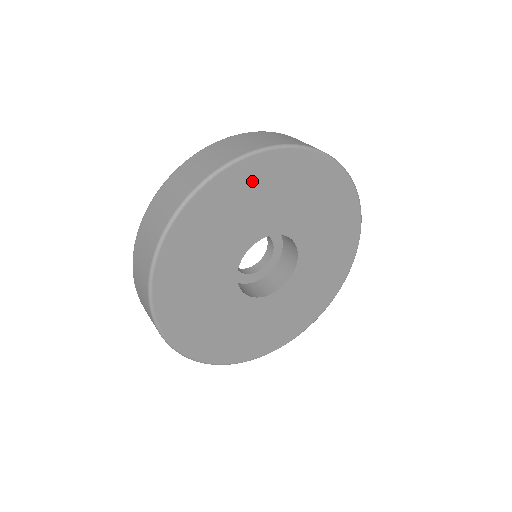
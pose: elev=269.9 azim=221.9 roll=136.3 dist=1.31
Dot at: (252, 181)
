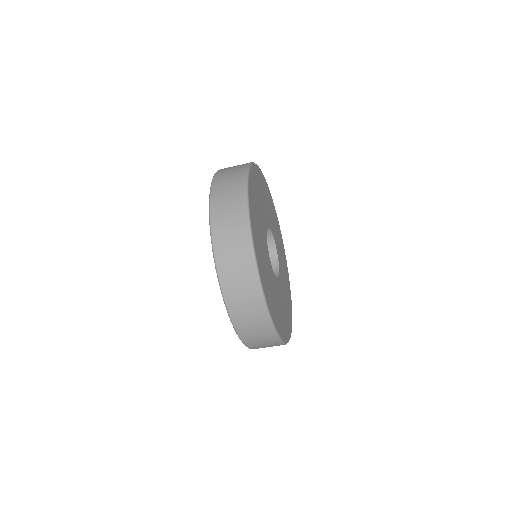
Dot at: (254, 207)
